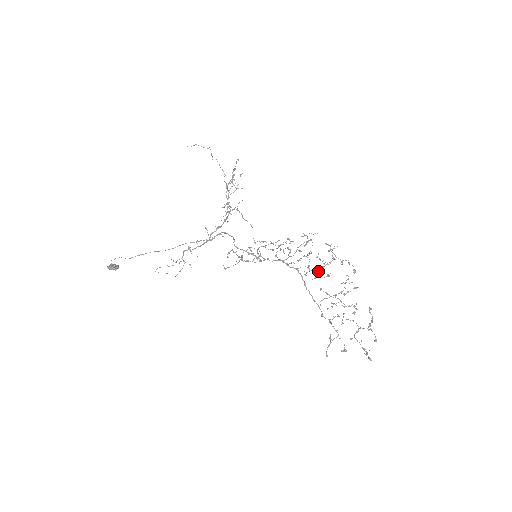
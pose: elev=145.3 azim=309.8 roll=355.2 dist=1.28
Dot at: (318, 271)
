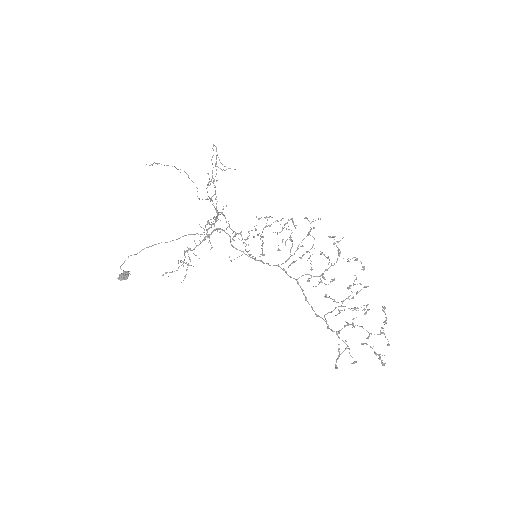
Dot at: occluded
